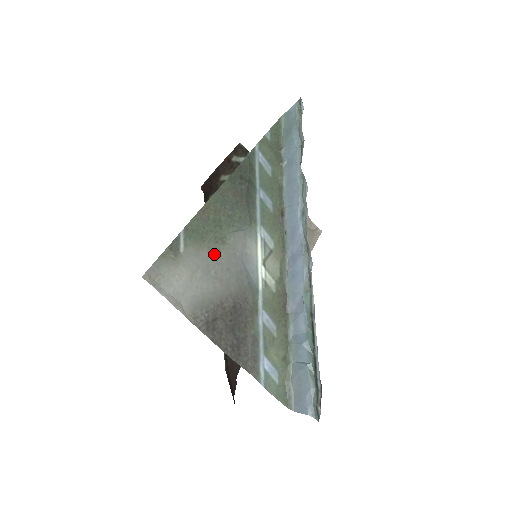
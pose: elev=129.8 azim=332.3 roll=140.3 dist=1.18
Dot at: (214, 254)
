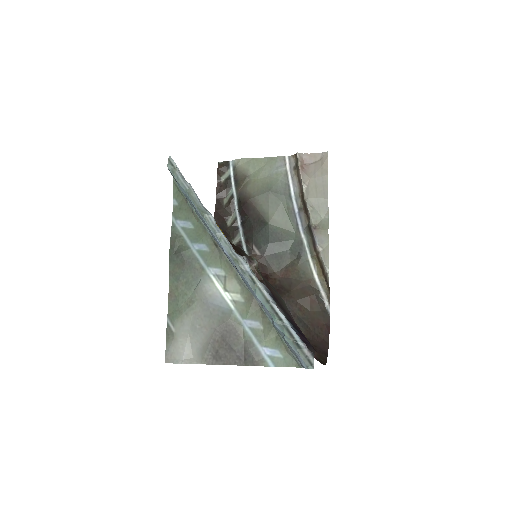
Dot at: (192, 315)
